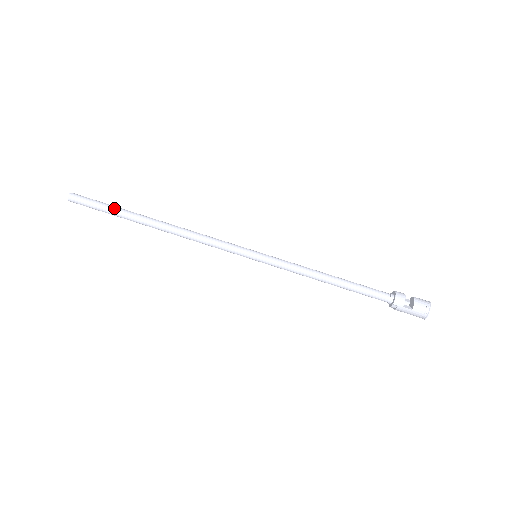
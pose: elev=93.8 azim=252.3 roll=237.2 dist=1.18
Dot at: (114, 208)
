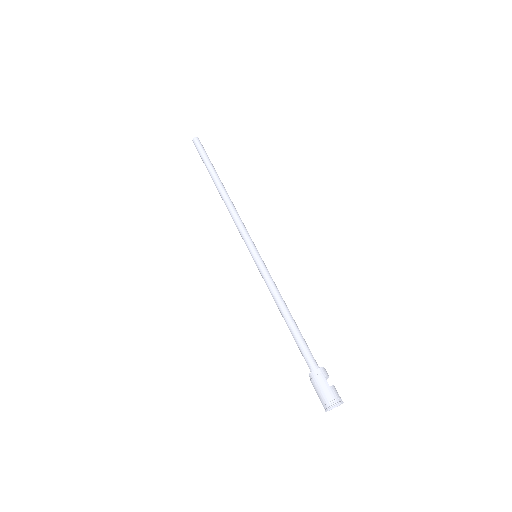
Dot at: occluded
